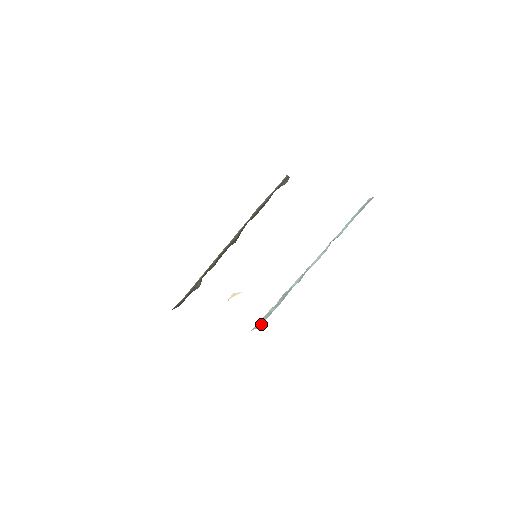
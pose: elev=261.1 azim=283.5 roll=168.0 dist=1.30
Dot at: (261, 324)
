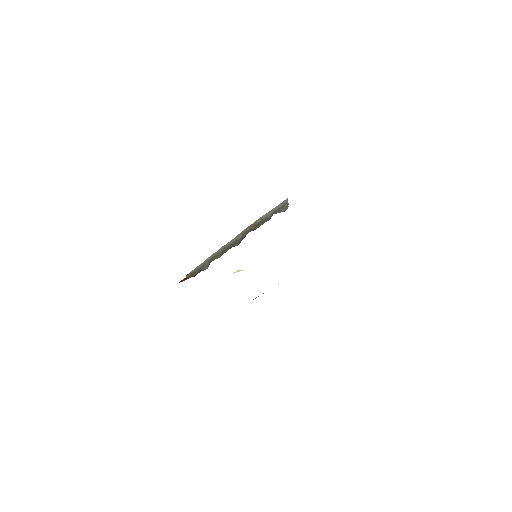
Dot at: occluded
